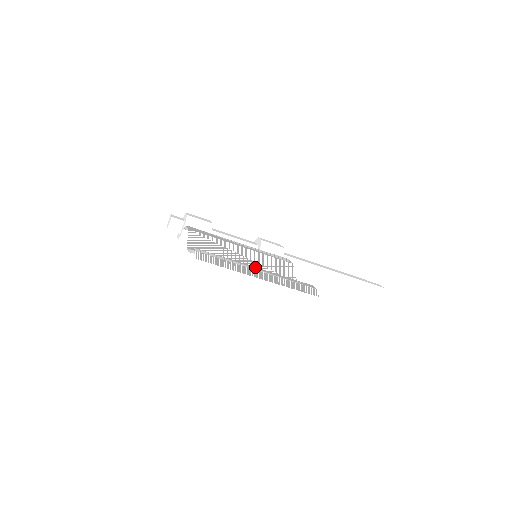
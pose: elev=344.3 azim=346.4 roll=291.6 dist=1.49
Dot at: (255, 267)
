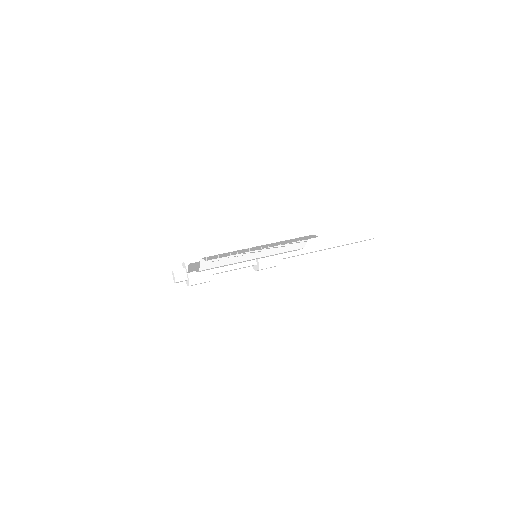
Dot at: occluded
